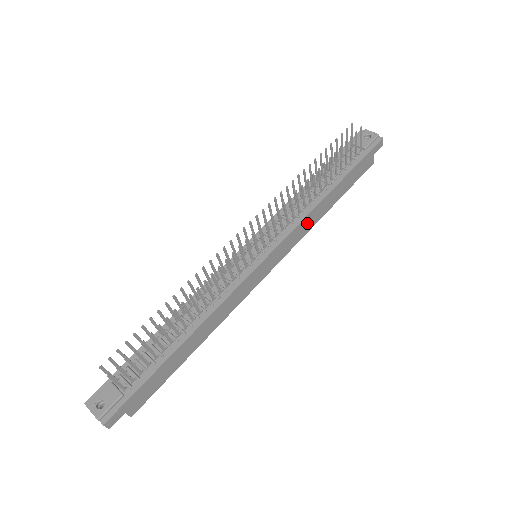
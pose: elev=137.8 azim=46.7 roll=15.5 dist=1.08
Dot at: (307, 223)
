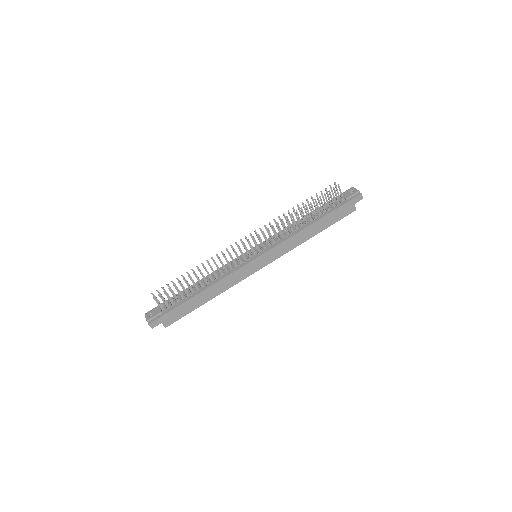
Dot at: (293, 241)
